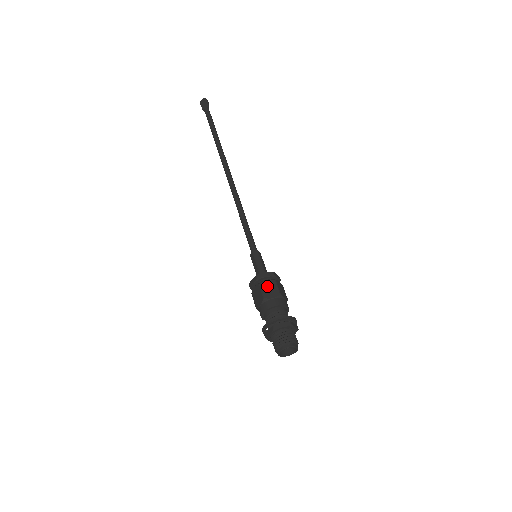
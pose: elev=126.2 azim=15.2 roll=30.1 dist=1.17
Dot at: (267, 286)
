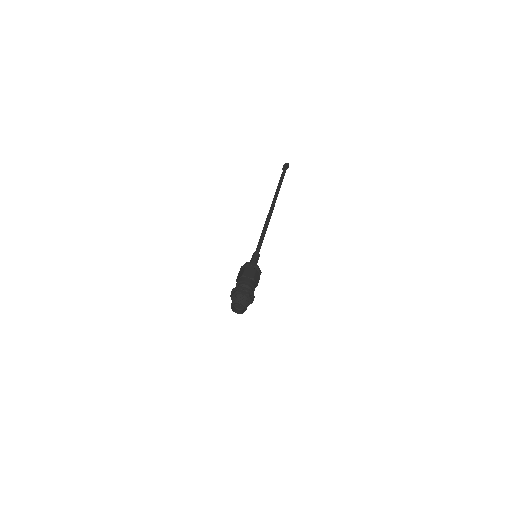
Dot at: (249, 270)
